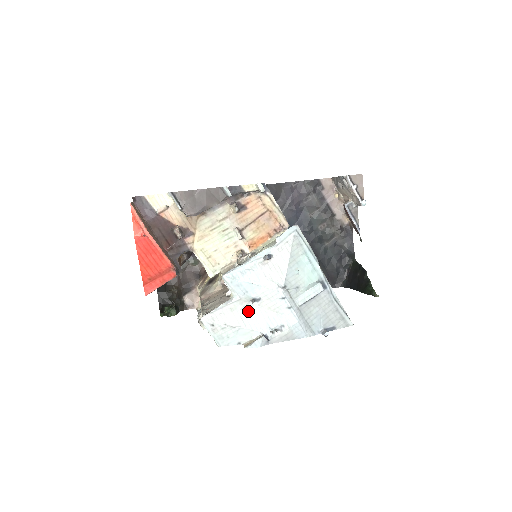
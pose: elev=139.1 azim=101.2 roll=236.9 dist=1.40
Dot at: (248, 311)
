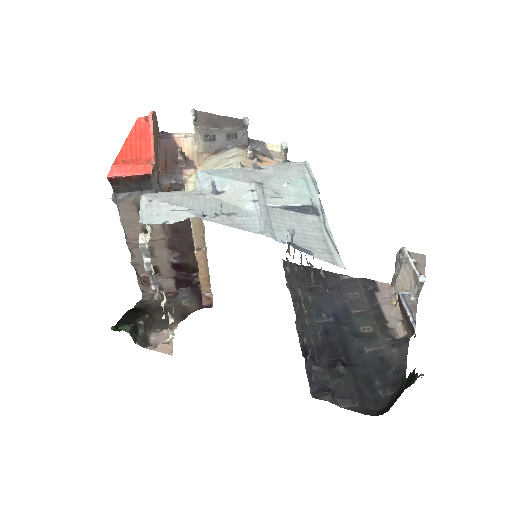
Dot at: (202, 199)
